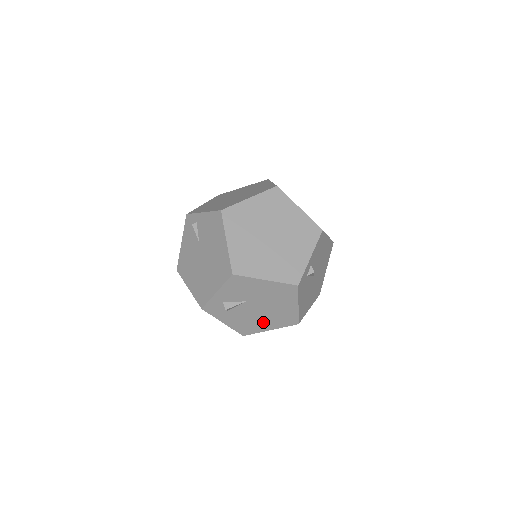
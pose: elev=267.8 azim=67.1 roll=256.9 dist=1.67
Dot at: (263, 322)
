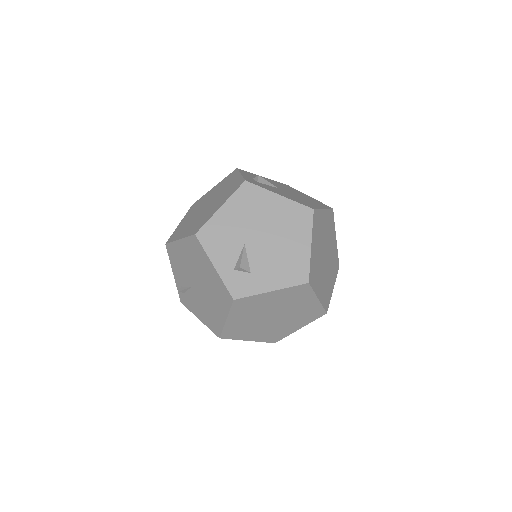
Dot at: (292, 246)
